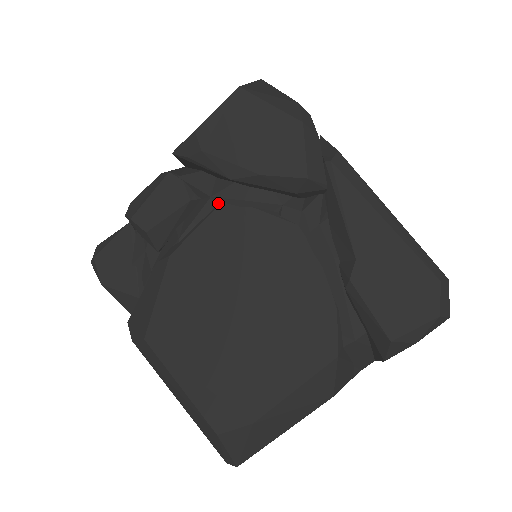
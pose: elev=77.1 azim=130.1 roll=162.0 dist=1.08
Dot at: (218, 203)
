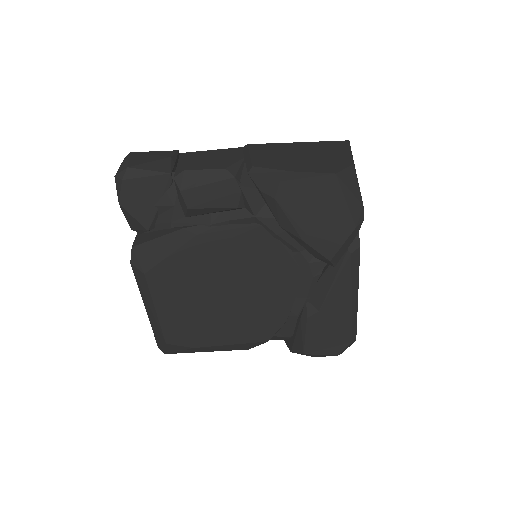
Dot at: (257, 223)
